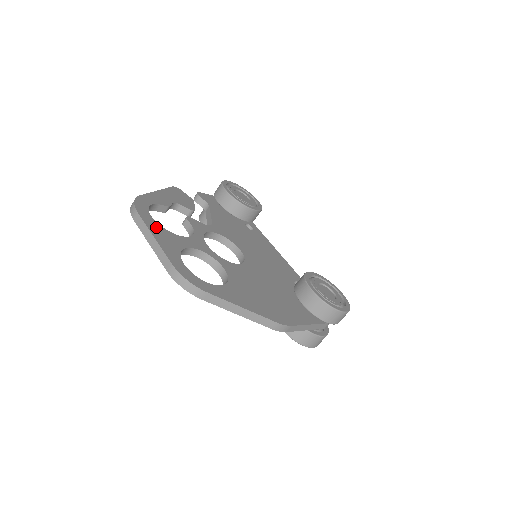
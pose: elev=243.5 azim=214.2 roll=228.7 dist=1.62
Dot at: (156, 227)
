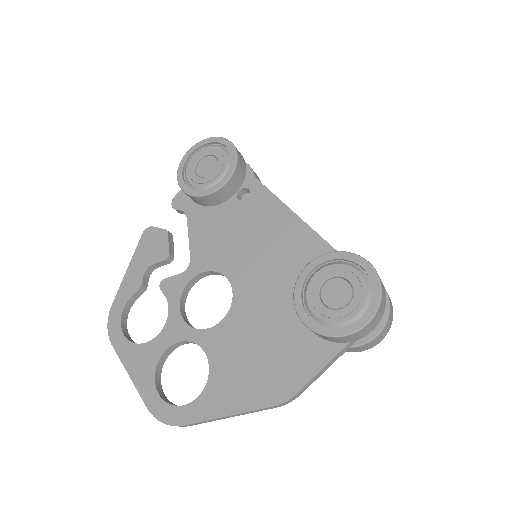
Dot at: (129, 352)
